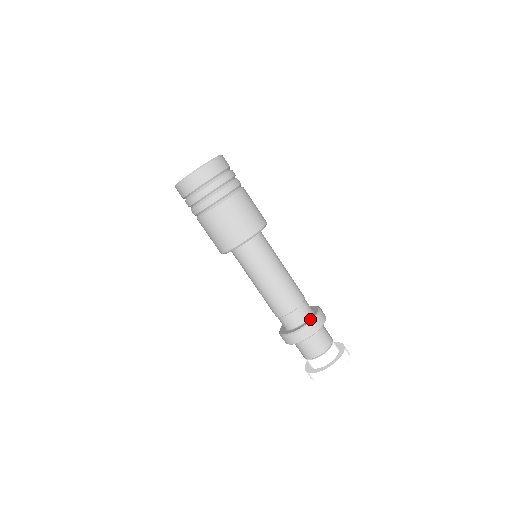
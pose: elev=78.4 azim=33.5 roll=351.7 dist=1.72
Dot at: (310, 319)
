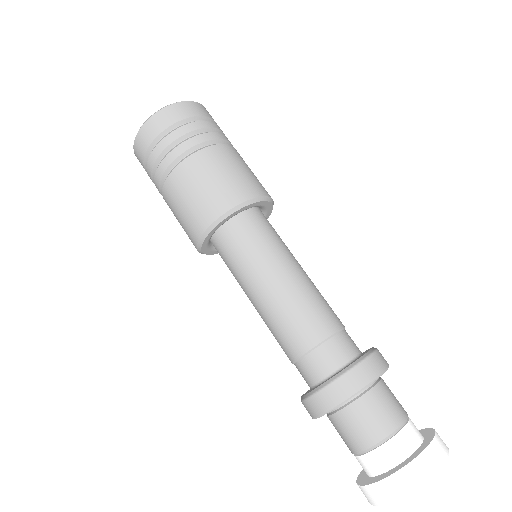
Dot at: (363, 354)
